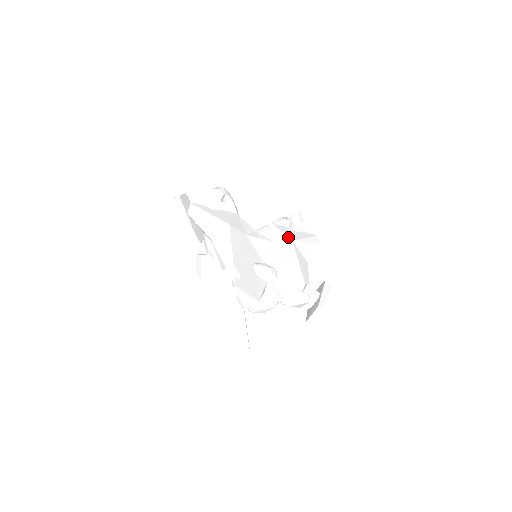
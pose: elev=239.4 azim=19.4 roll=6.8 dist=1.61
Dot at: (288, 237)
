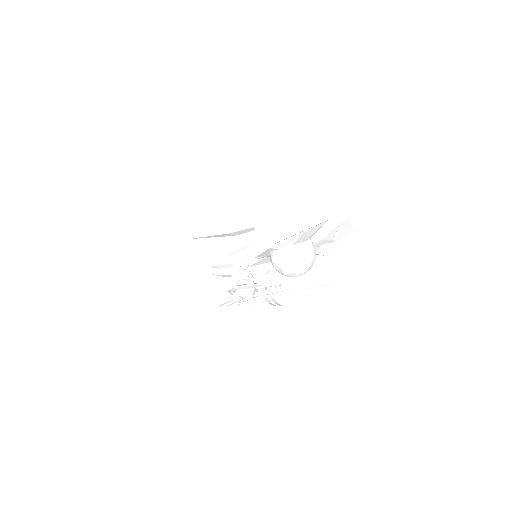
Dot at: occluded
